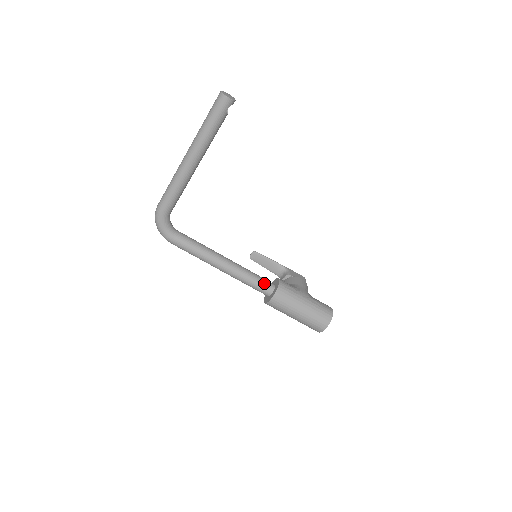
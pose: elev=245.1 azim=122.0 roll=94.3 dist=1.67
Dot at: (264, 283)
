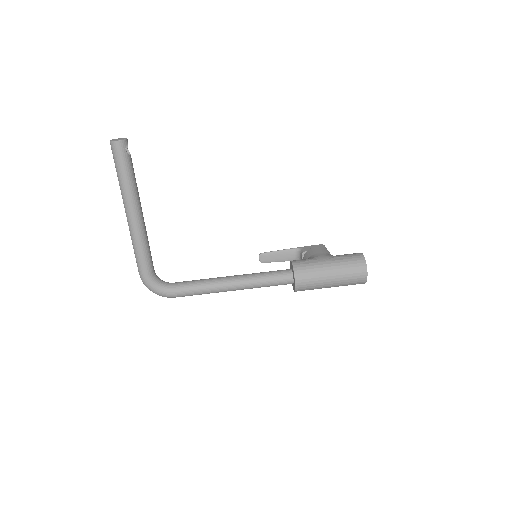
Dot at: (279, 274)
